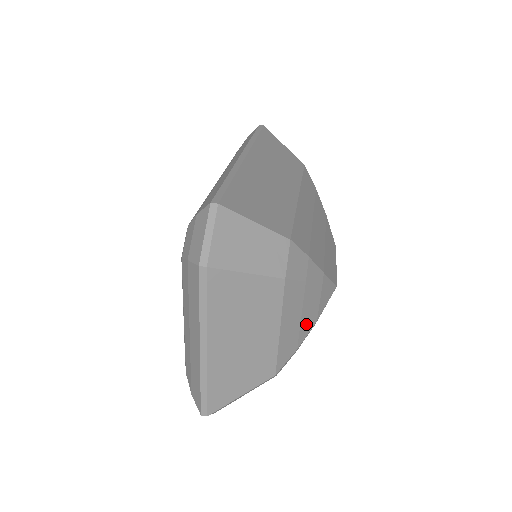
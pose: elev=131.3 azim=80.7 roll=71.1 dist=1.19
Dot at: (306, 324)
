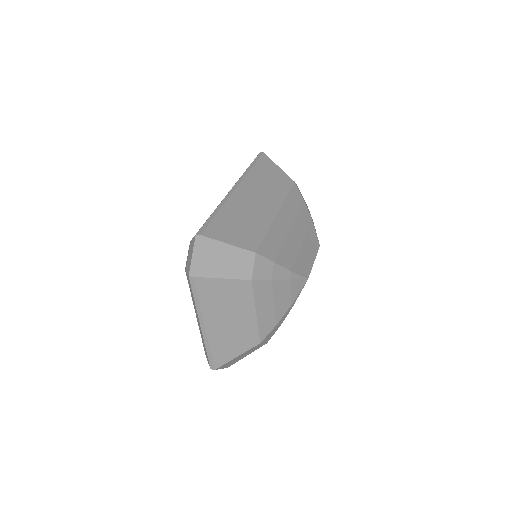
Dot at: (281, 308)
